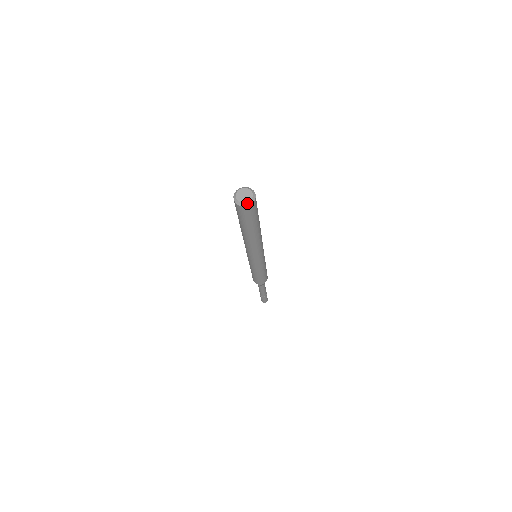
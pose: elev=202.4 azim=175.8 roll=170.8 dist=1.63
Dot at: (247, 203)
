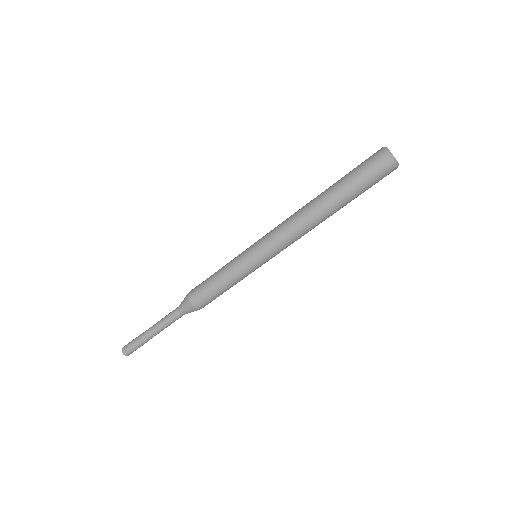
Dot at: (393, 157)
